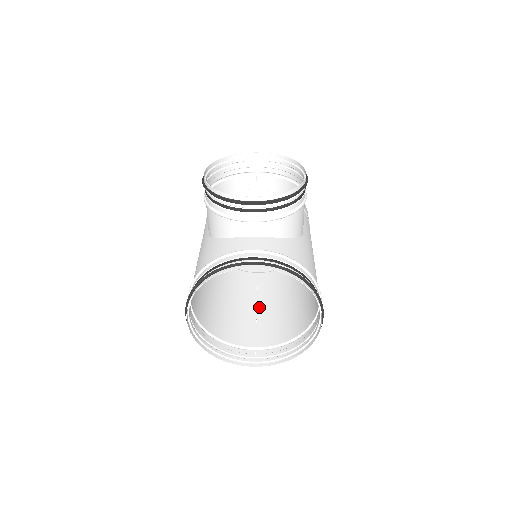
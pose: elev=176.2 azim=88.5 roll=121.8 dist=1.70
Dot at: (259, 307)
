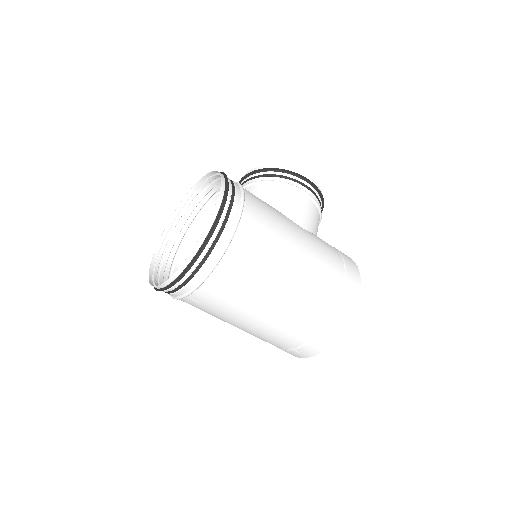
Dot at: (243, 322)
